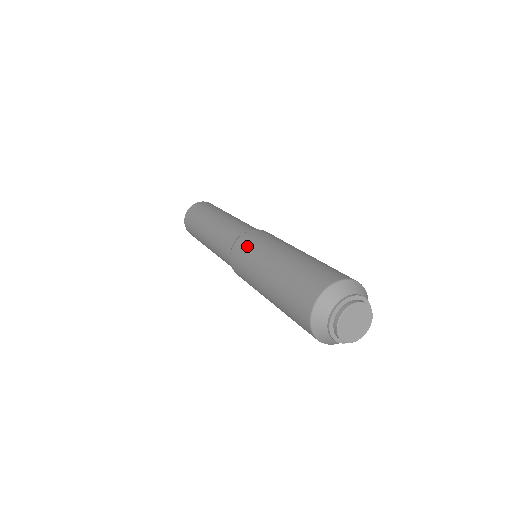
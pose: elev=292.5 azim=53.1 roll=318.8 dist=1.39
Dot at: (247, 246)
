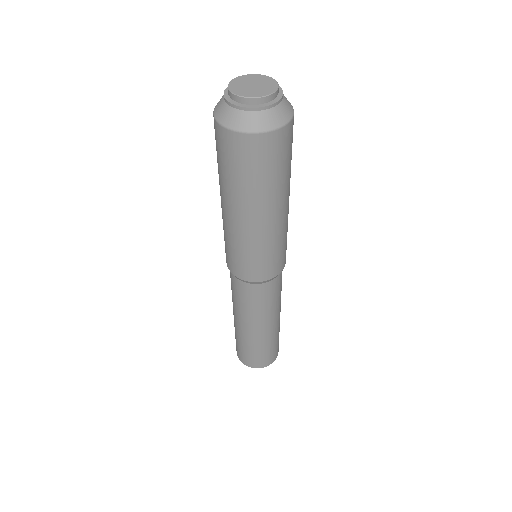
Dot at: occluded
